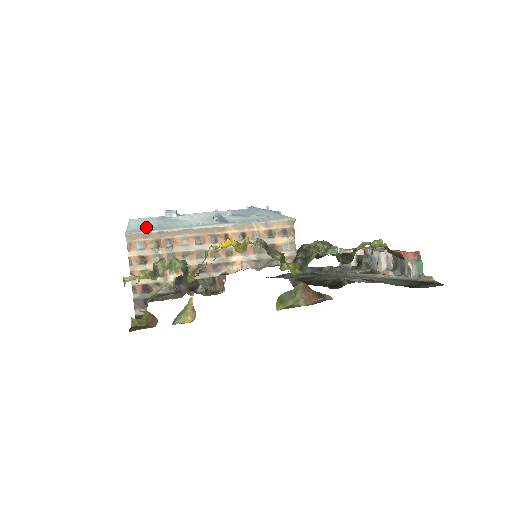
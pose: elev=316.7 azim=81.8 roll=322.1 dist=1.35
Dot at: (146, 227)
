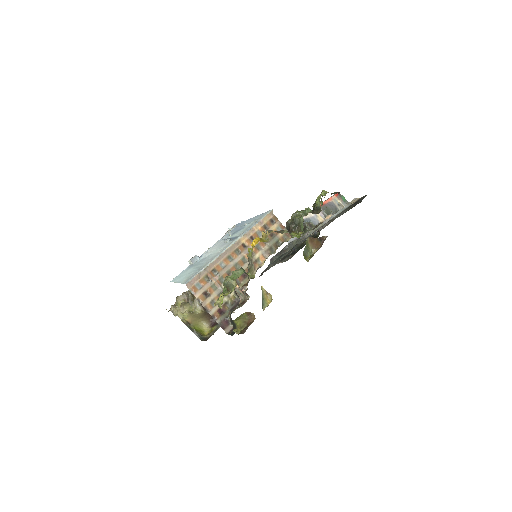
Dot at: (192, 274)
